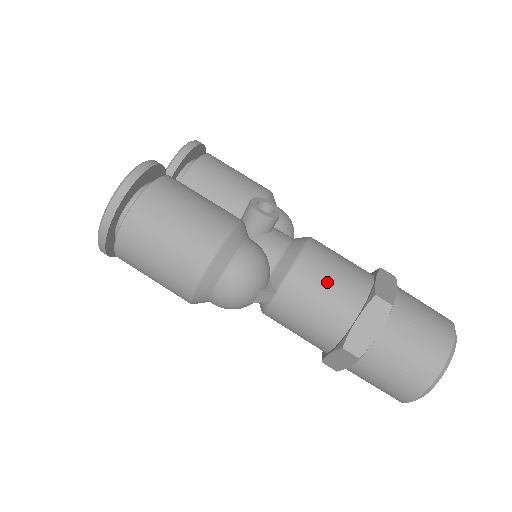
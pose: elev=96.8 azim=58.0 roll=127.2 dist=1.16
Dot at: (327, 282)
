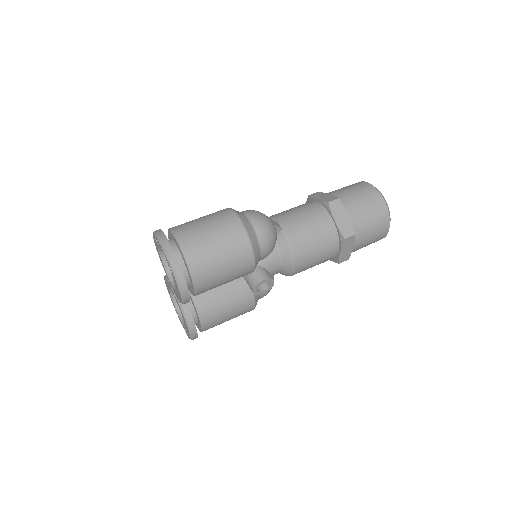
Dot at: occluded
